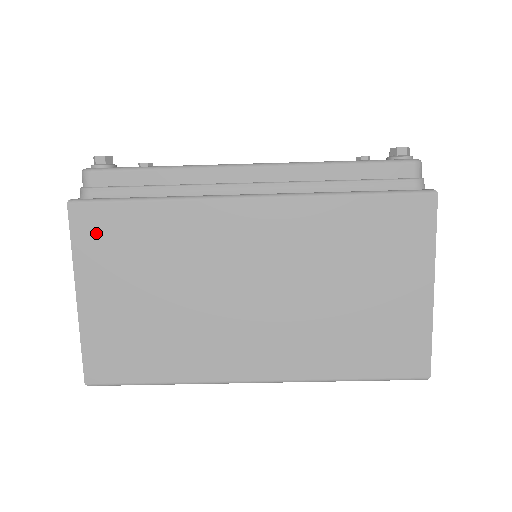
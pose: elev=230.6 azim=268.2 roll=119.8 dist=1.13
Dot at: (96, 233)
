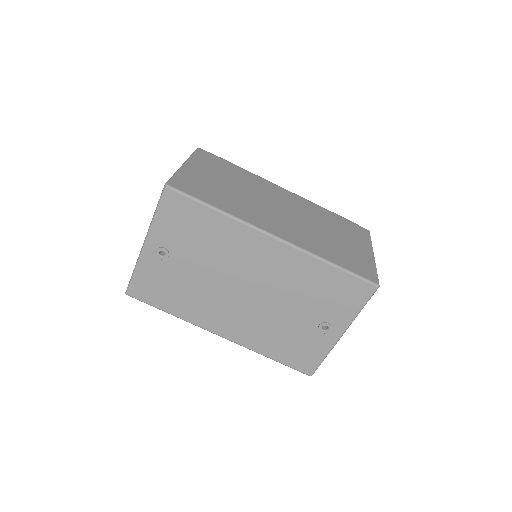
Dot at: (207, 158)
